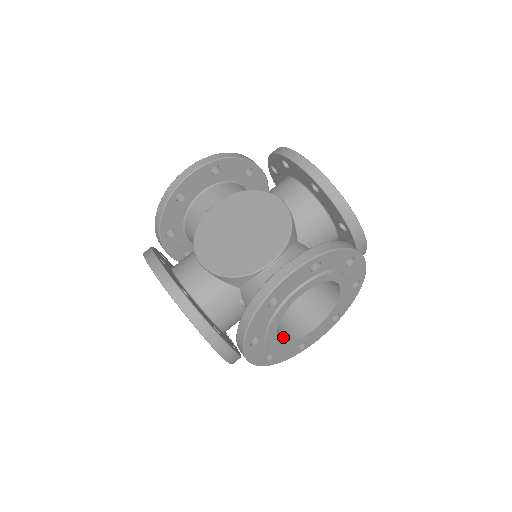
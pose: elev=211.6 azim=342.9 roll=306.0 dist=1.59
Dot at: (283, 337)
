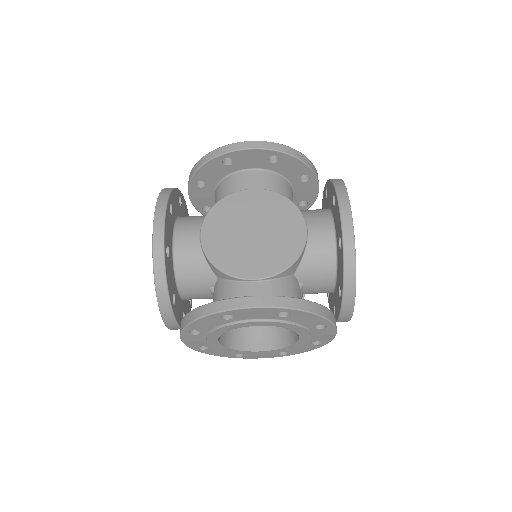
Dot at: occluded
